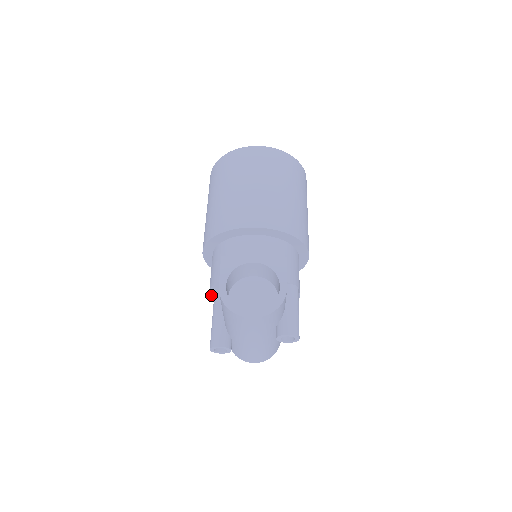
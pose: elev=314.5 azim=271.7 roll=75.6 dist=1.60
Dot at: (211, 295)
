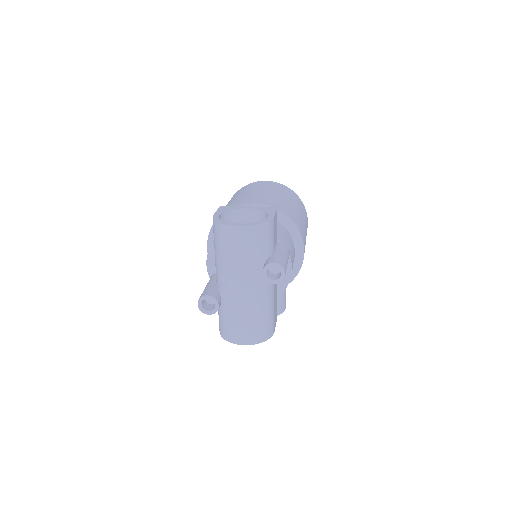
Dot at: (208, 266)
